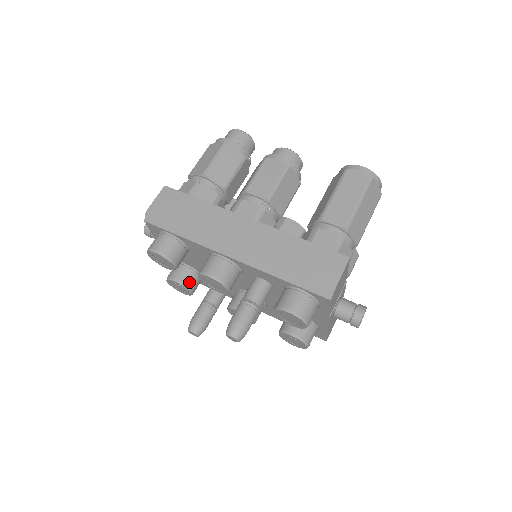
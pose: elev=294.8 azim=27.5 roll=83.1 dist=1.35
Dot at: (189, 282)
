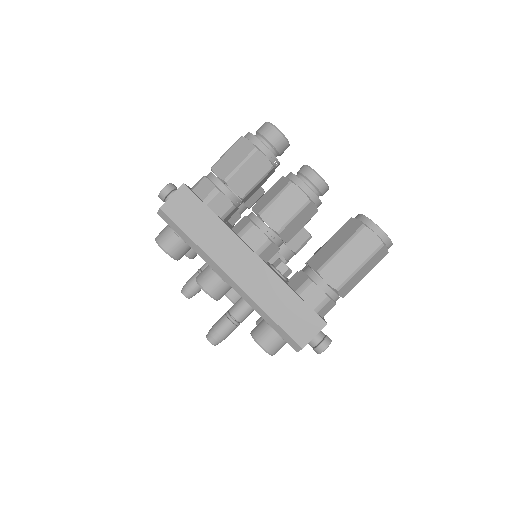
Dot at: (191, 253)
